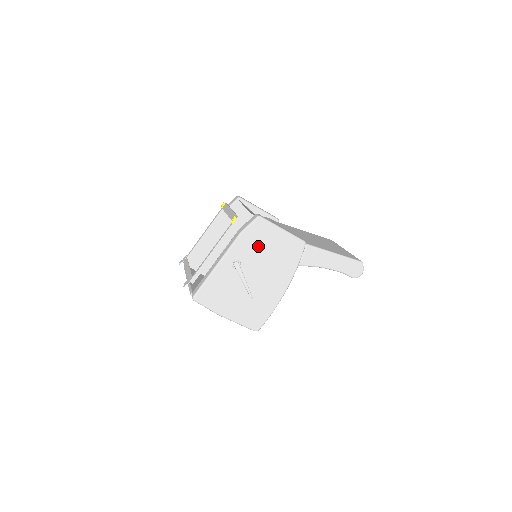
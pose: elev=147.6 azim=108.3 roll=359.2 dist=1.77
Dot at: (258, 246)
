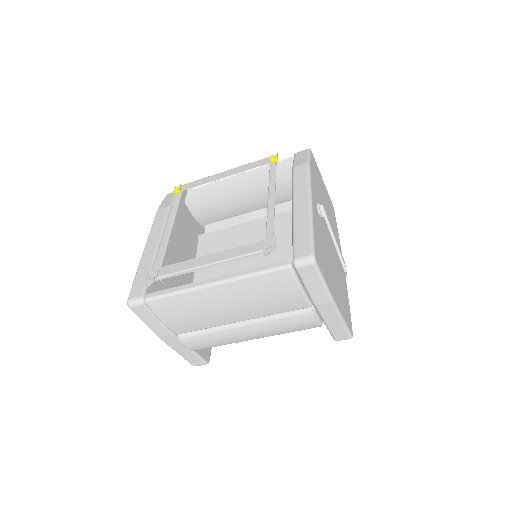
Dot at: (320, 191)
